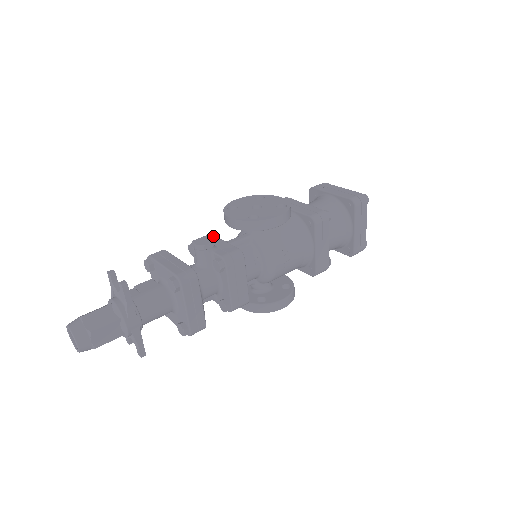
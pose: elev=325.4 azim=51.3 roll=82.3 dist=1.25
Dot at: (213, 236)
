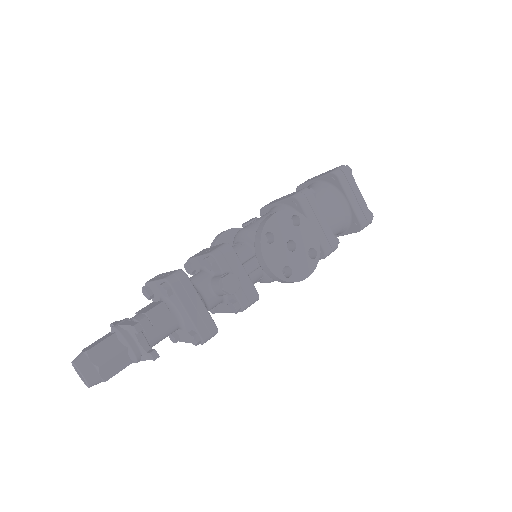
Dot at: (235, 256)
